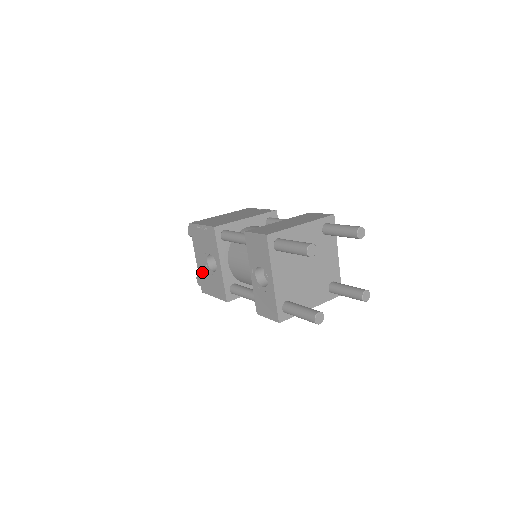
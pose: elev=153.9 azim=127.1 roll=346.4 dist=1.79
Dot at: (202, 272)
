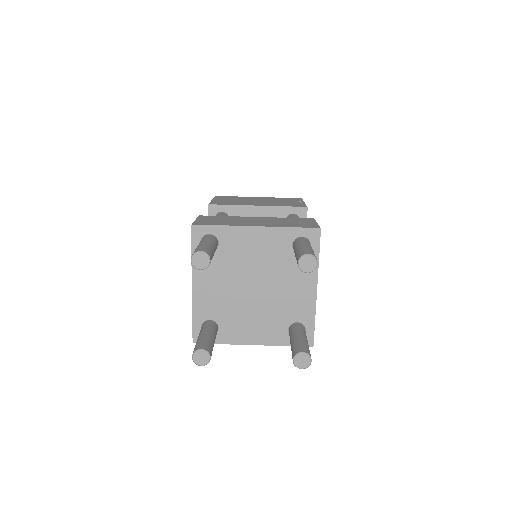
Dot at: occluded
